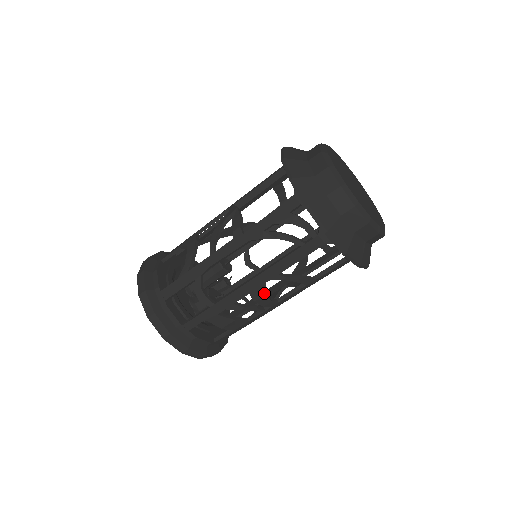
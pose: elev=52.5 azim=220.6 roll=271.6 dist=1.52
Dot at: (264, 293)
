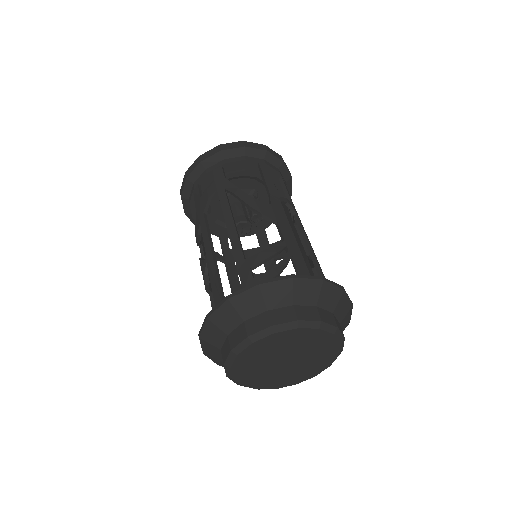
Dot at: occluded
